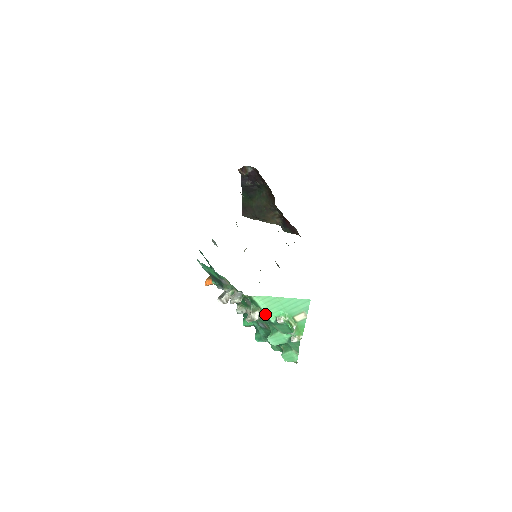
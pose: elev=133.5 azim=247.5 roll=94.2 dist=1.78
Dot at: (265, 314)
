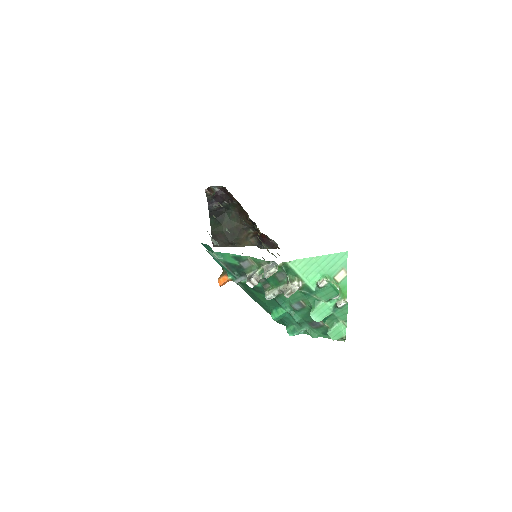
Dot at: (304, 281)
